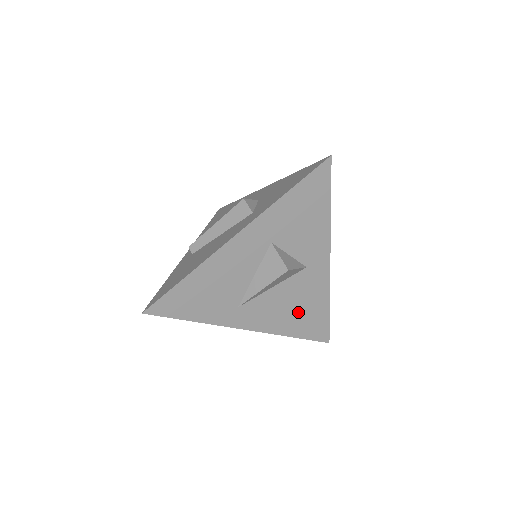
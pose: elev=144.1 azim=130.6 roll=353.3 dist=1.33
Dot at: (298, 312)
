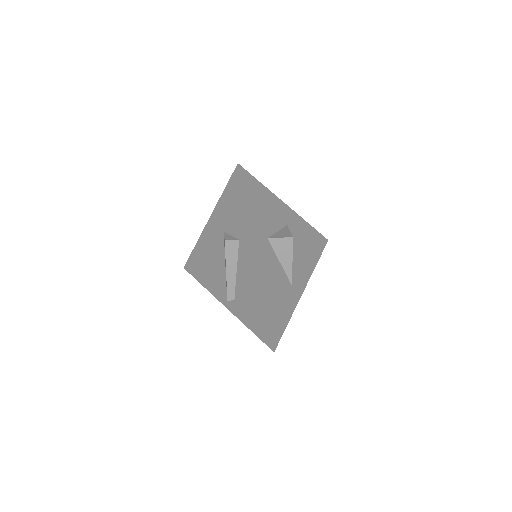
Dot at: (307, 248)
